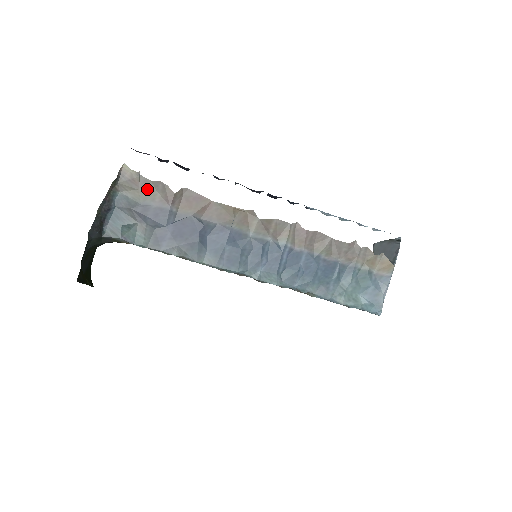
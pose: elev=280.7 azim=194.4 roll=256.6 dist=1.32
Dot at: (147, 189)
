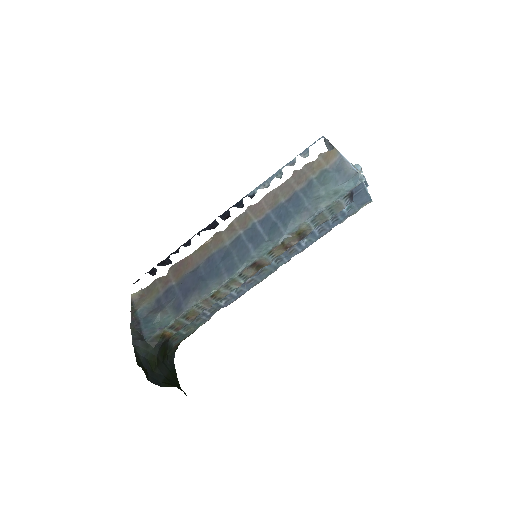
Dot at: (151, 291)
